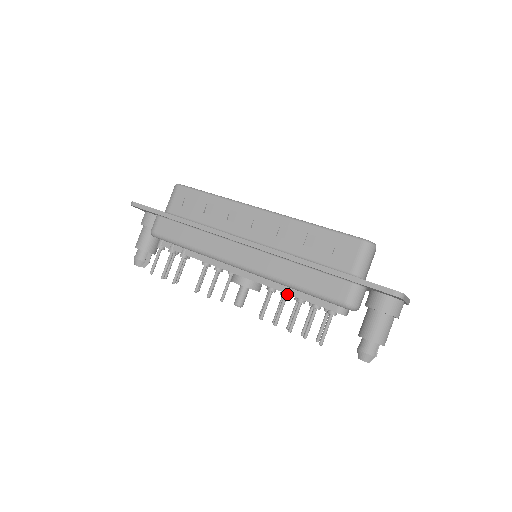
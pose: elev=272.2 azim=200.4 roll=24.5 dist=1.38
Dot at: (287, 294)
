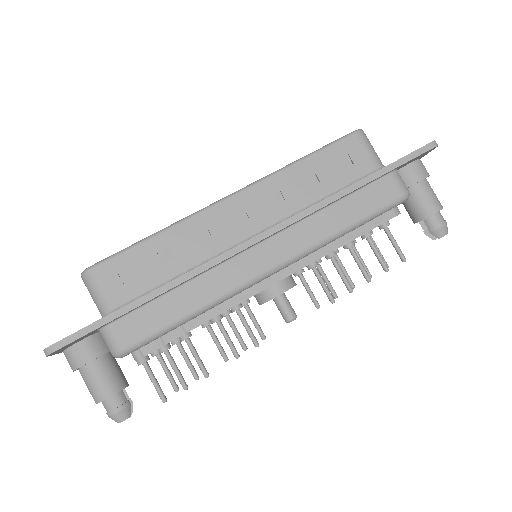
Dot at: (333, 252)
